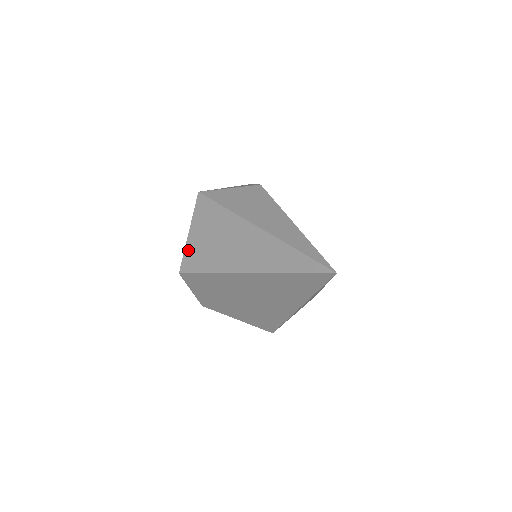
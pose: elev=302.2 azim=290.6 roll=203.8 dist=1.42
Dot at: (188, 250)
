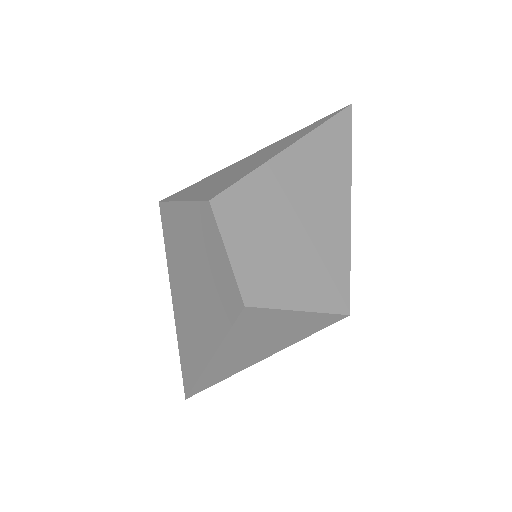
Dot at: (198, 196)
